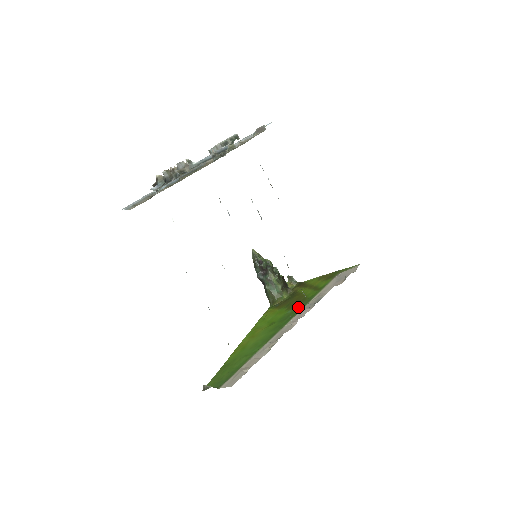
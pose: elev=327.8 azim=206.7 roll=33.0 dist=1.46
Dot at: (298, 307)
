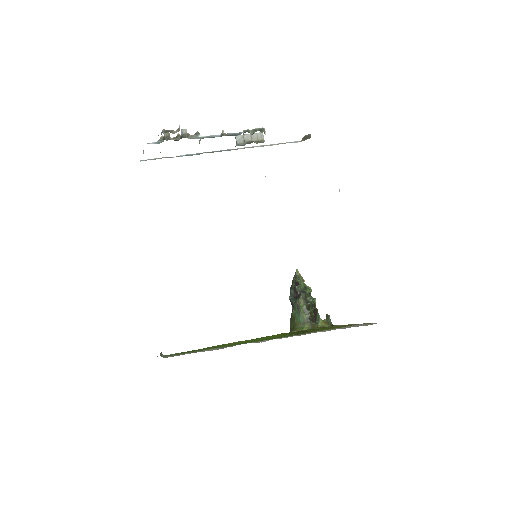
Dot at: occluded
